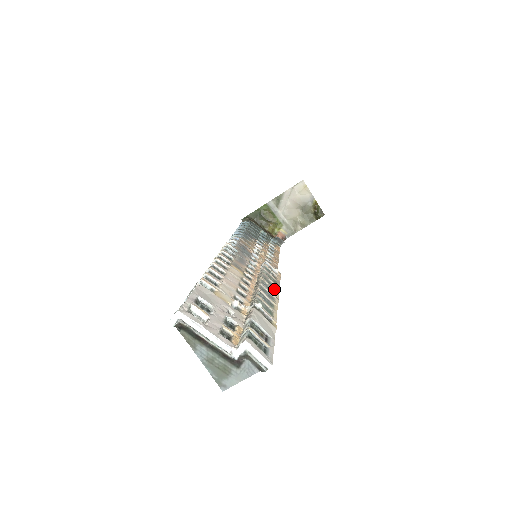
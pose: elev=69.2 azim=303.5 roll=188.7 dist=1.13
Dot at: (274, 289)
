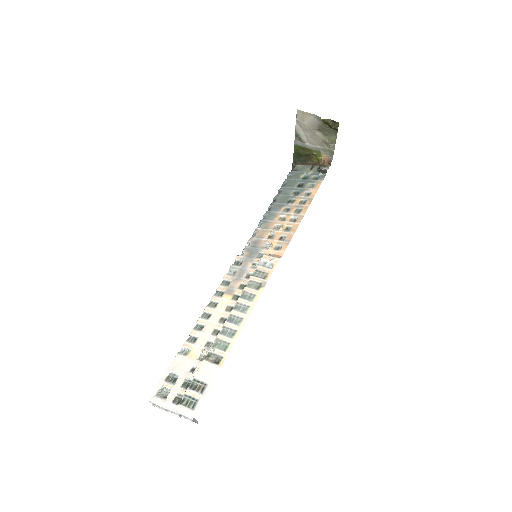
Dot at: (249, 303)
